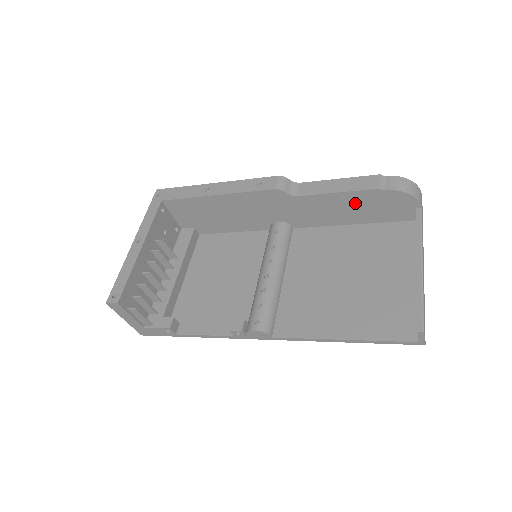
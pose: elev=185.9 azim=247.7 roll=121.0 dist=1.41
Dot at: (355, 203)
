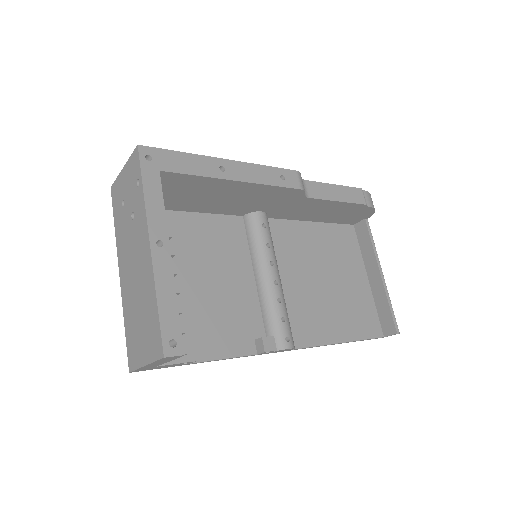
Dot at: (338, 210)
